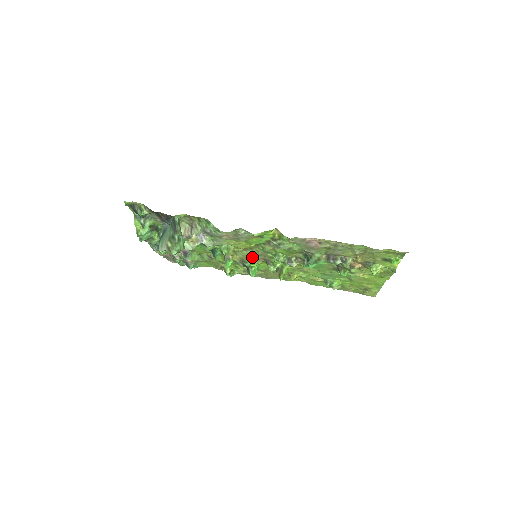
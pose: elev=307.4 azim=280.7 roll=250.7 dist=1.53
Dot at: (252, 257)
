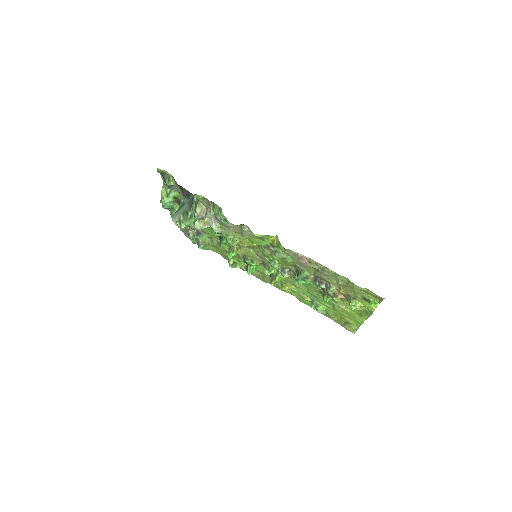
Dot at: (253, 256)
